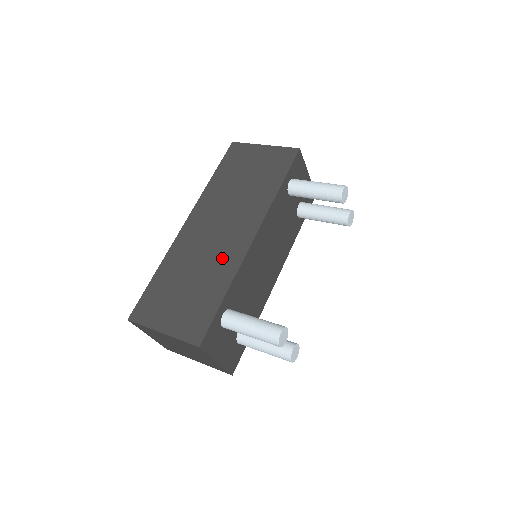
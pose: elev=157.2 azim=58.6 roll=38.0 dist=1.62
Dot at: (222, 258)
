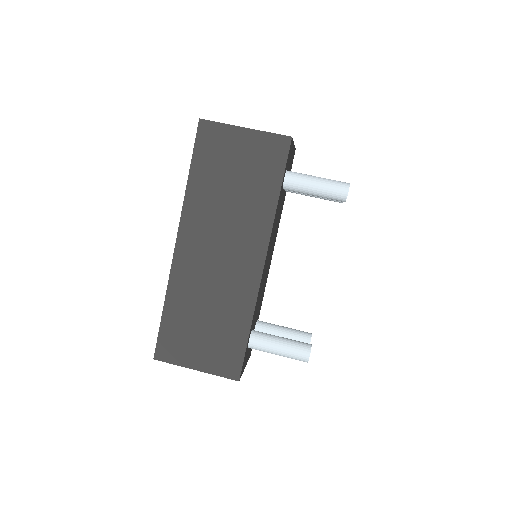
Dot at: (235, 289)
